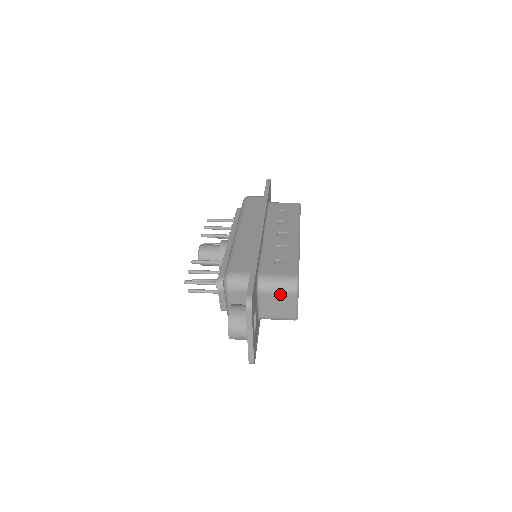
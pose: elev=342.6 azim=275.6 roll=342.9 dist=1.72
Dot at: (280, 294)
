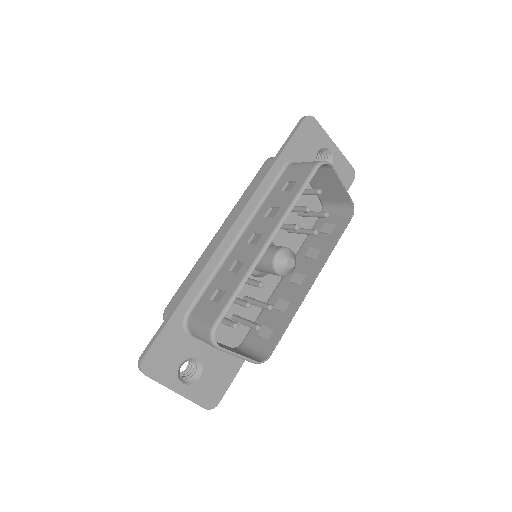
Dot at: (207, 343)
